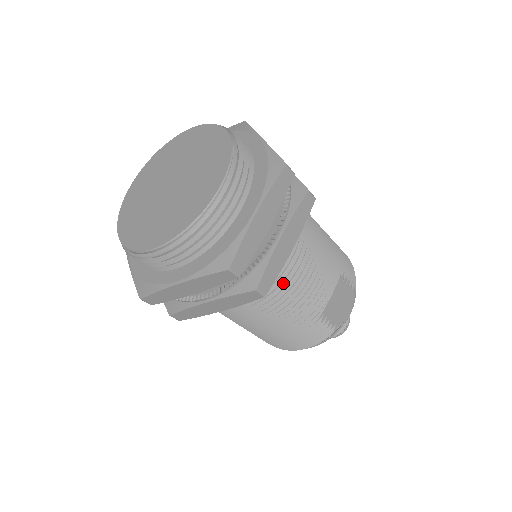
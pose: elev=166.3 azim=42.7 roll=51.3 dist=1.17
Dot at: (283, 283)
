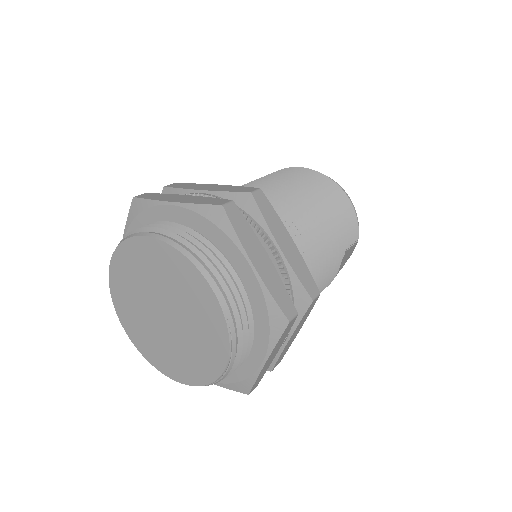
Dot at: occluded
